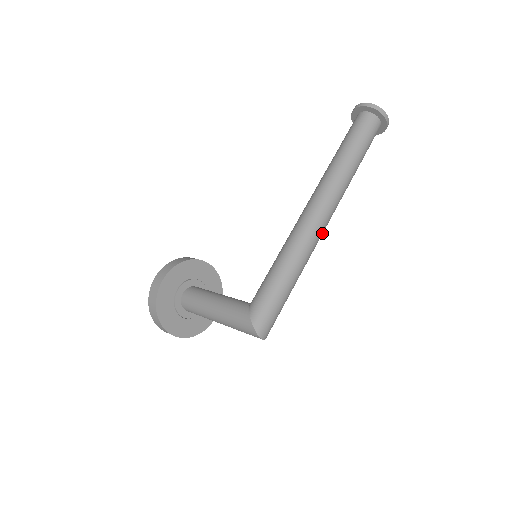
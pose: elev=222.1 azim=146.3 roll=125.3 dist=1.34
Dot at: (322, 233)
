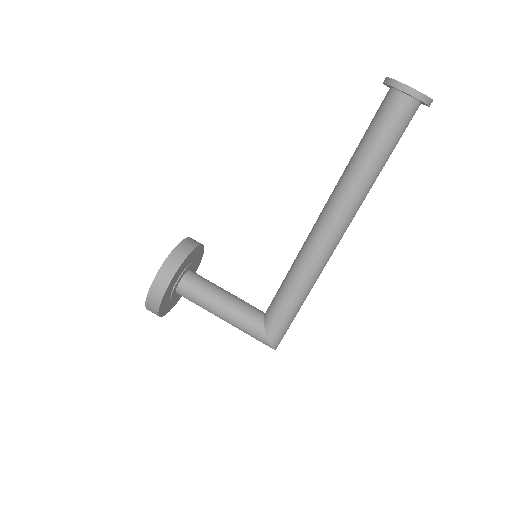
Dot at: occluded
